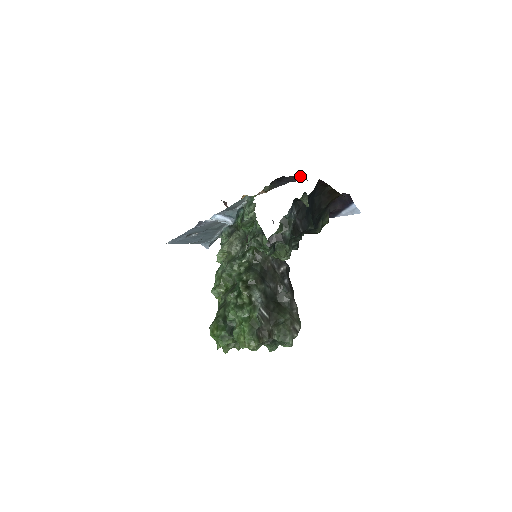
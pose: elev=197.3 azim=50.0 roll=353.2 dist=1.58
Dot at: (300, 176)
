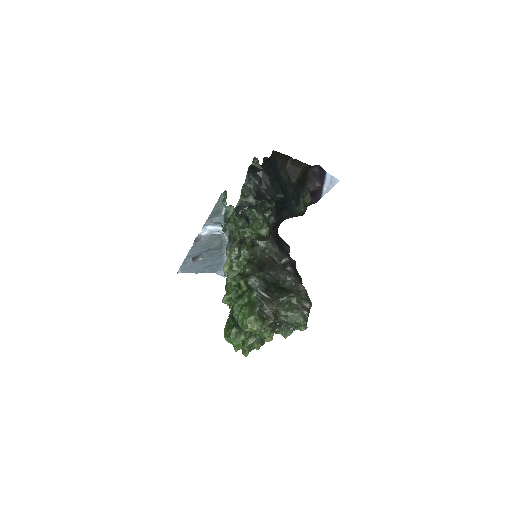
Dot at: occluded
